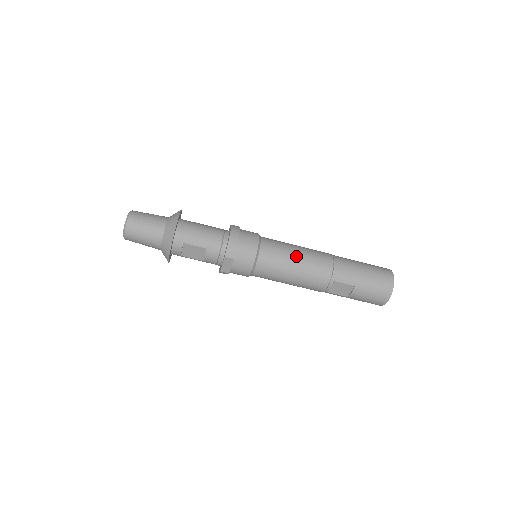
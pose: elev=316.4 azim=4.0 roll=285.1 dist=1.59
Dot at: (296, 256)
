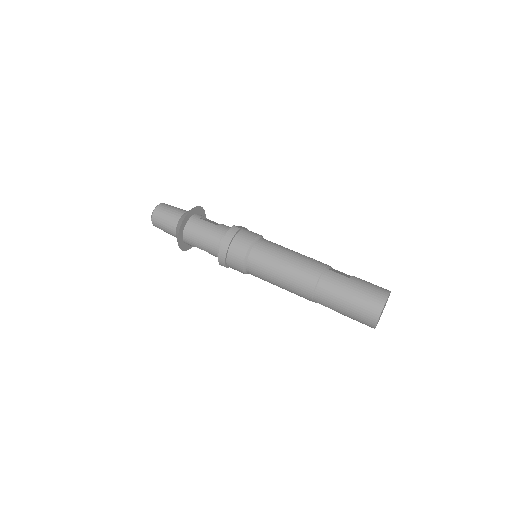
Dot at: (278, 276)
